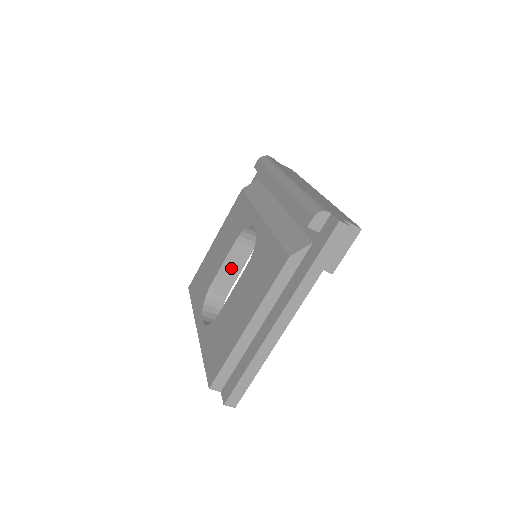
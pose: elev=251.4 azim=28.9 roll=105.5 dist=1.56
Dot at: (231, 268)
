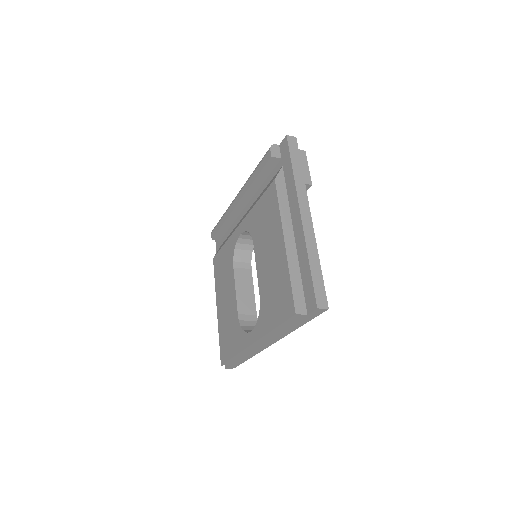
Dot at: (244, 292)
